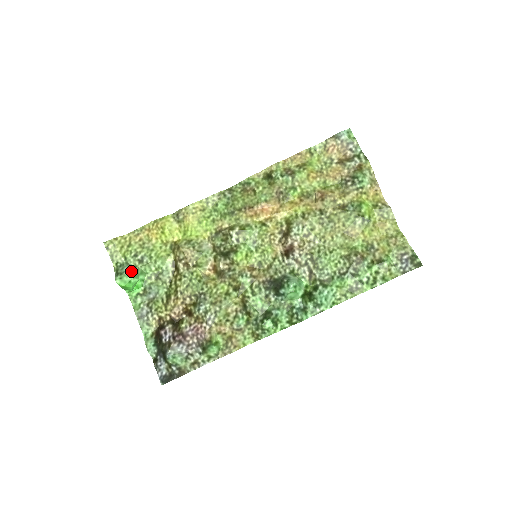
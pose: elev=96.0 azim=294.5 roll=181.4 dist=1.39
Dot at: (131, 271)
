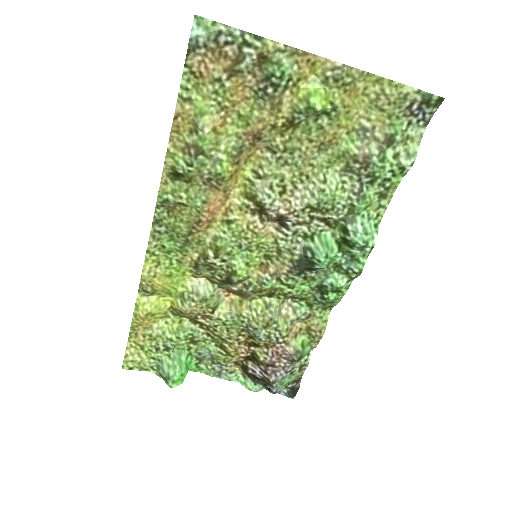
Dot at: (172, 367)
